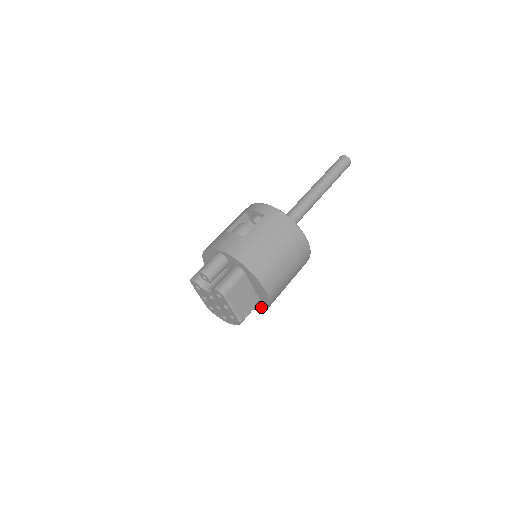
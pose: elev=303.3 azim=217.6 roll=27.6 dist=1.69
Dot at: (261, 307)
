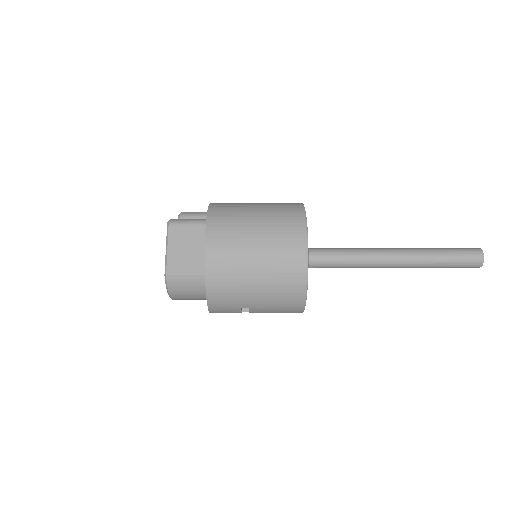
Dot at: occluded
